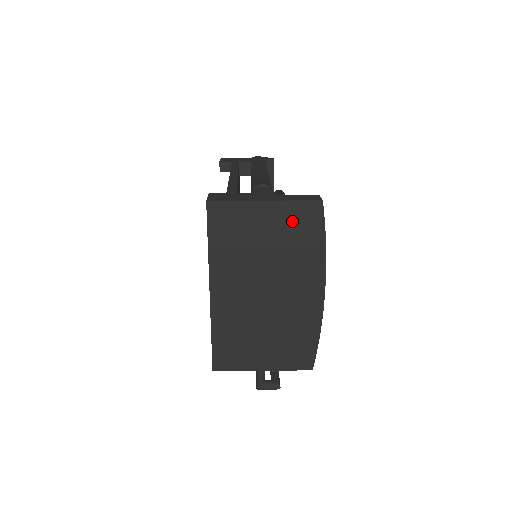
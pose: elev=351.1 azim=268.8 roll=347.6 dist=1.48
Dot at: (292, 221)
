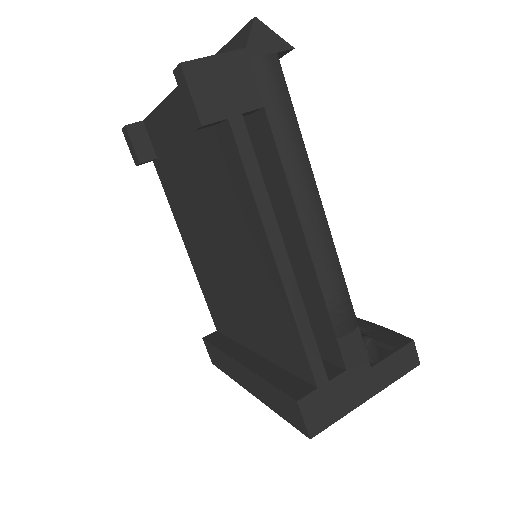
Dot at: occluded
